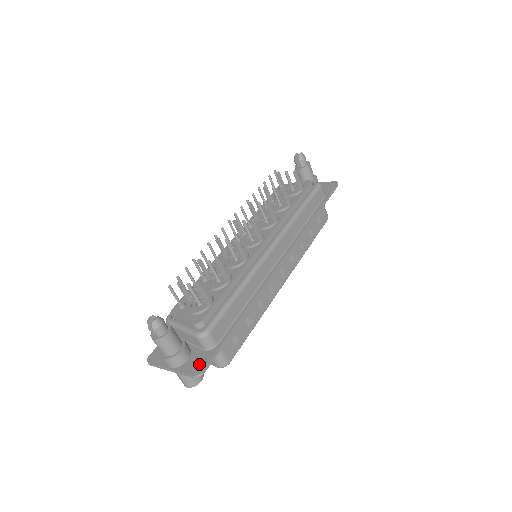
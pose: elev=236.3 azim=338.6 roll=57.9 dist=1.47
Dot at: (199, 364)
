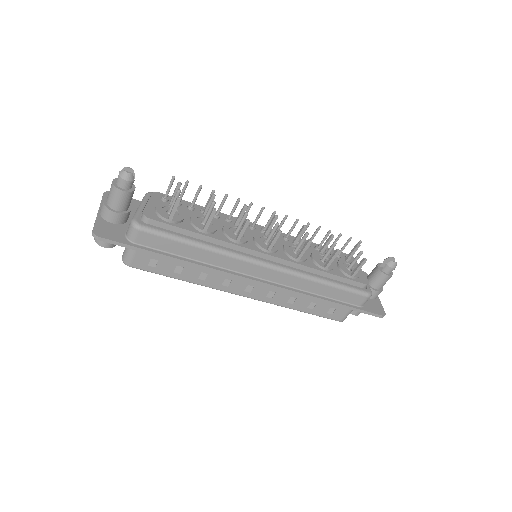
Dot at: (107, 233)
